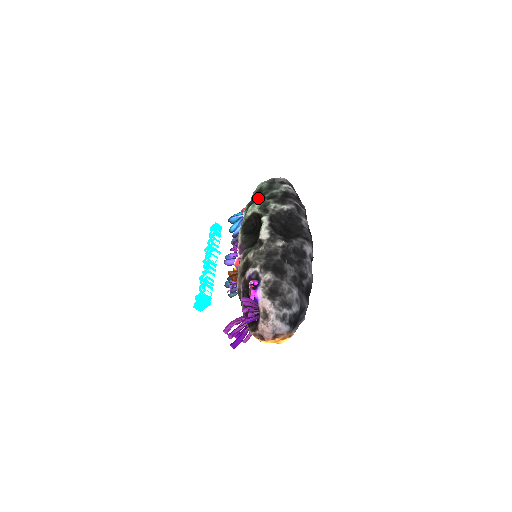
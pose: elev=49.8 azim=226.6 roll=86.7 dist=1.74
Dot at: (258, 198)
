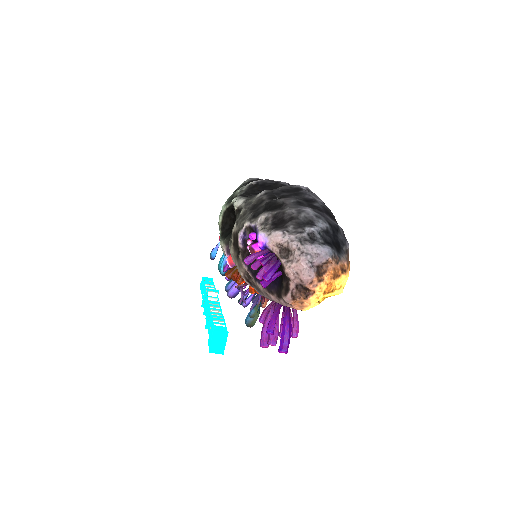
Dot at: occluded
